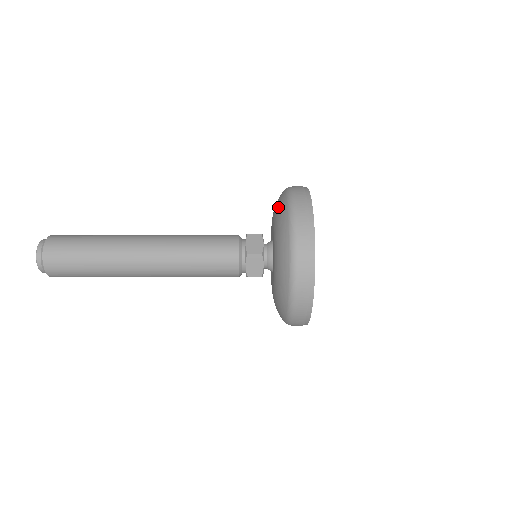
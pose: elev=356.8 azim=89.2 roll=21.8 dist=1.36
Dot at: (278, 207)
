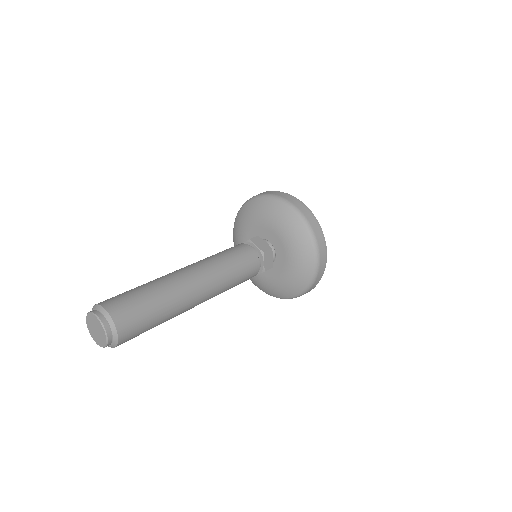
Dot at: (268, 209)
